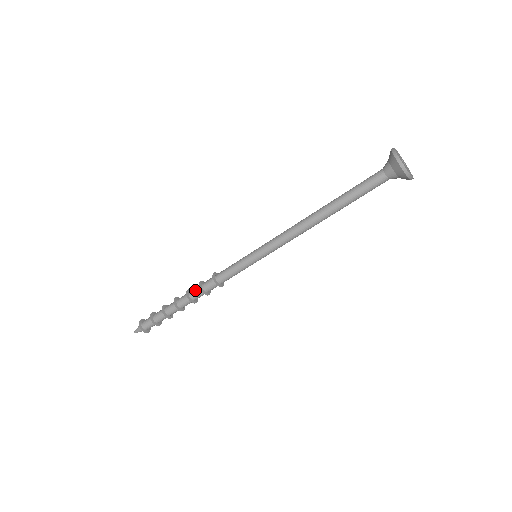
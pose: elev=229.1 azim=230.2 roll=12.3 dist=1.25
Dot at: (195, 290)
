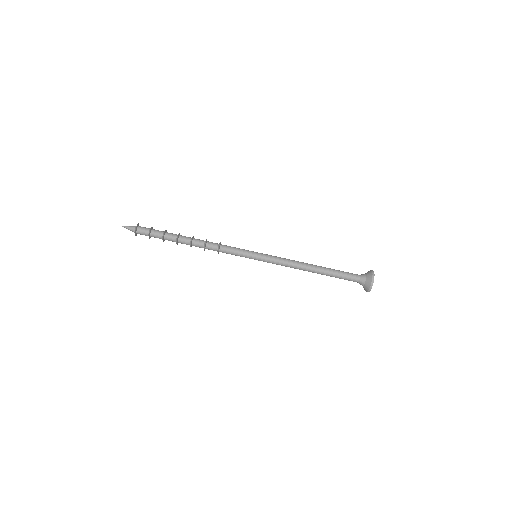
Dot at: (200, 241)
